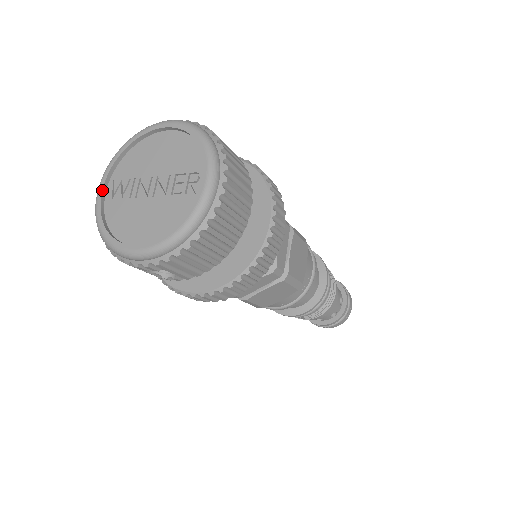
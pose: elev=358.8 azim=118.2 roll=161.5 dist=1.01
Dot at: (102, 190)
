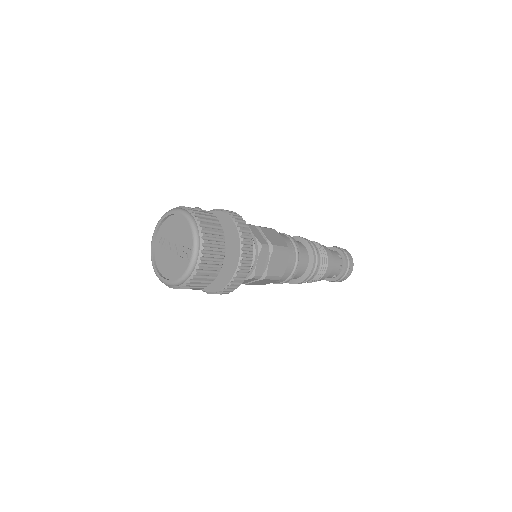
Dot at: (153, 240)
